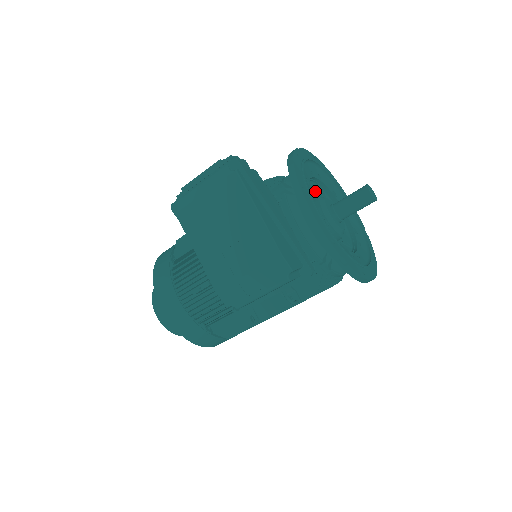
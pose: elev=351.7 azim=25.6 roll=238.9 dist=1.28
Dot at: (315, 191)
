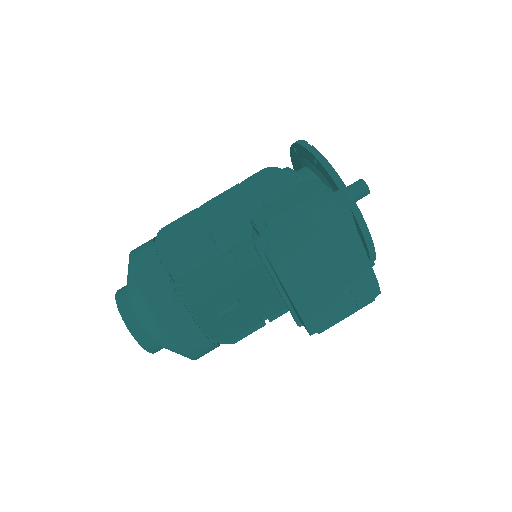
Dot at: occluded
